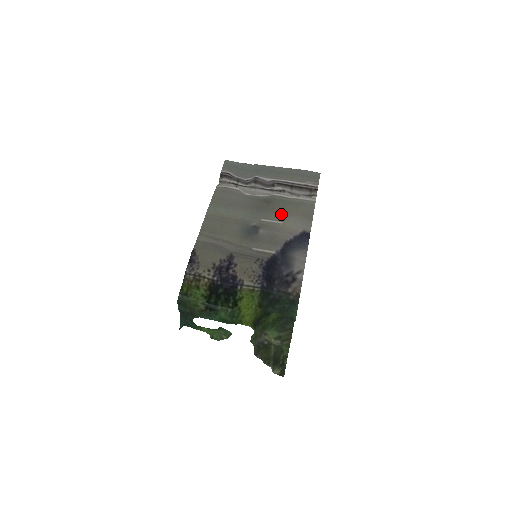
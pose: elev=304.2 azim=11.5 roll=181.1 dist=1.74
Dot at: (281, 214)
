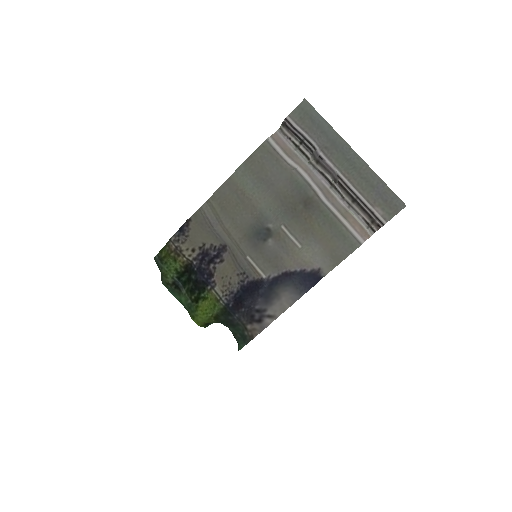
Dot at: (309, 233)
